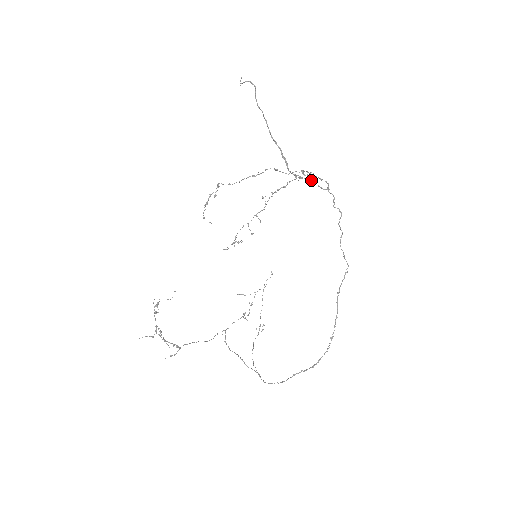
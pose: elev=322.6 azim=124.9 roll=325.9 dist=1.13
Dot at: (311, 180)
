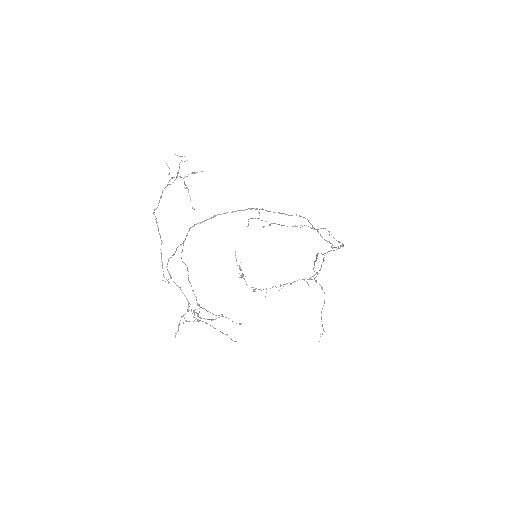
Dot at: occluded
